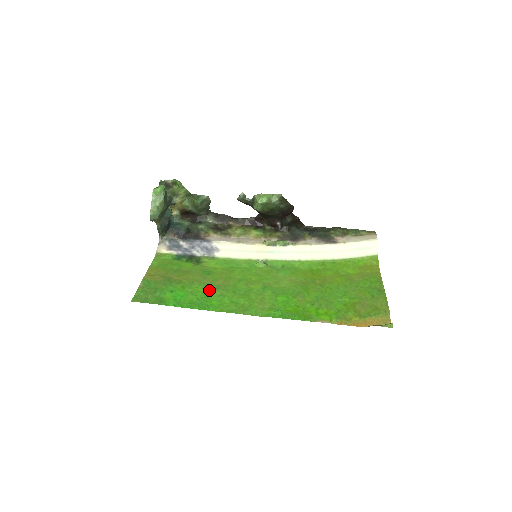
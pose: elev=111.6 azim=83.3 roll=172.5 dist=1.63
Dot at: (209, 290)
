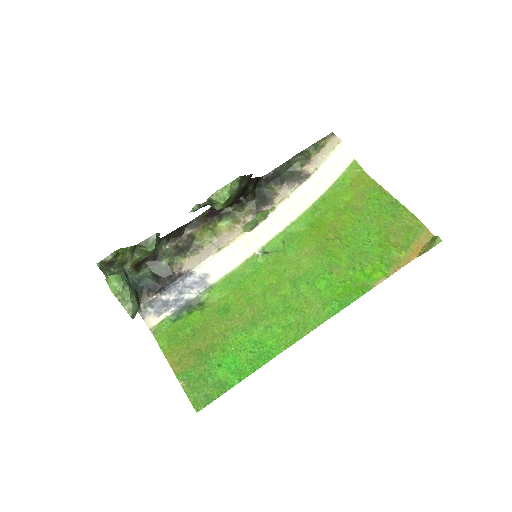
Dot at: (250, 332)
